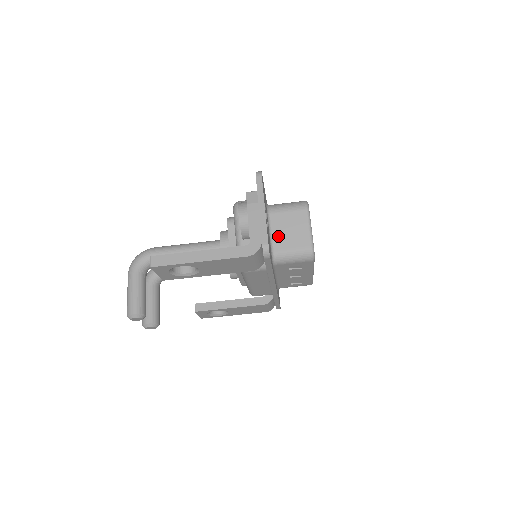
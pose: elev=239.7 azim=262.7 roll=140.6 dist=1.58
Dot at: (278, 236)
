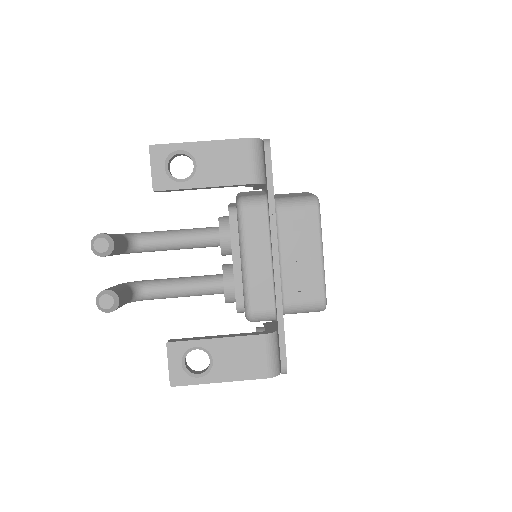
Dot at: (280, 196)
